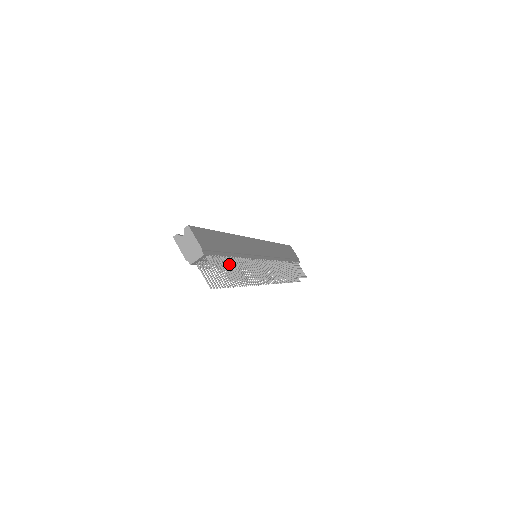
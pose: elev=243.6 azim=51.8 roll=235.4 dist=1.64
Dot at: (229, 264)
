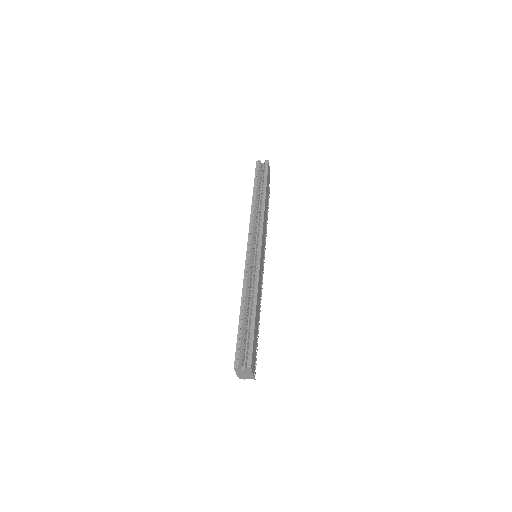
Dot at: occluded
